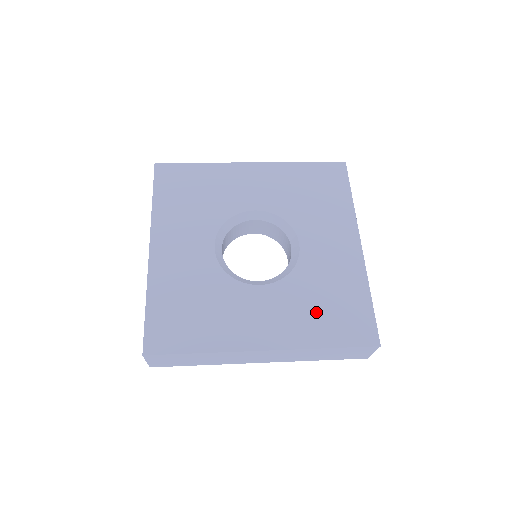
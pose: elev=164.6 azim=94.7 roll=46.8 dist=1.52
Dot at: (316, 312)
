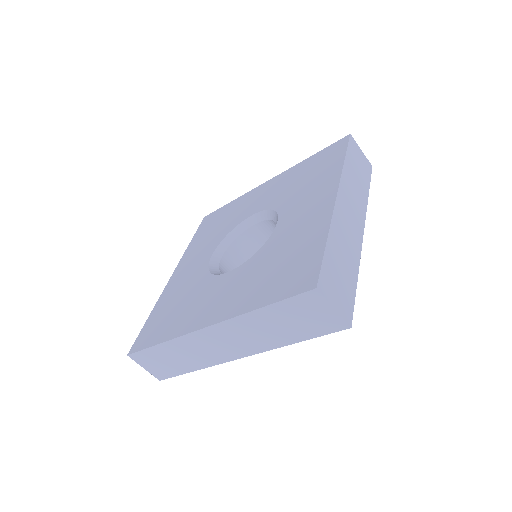
Dot at: (264, 277)
